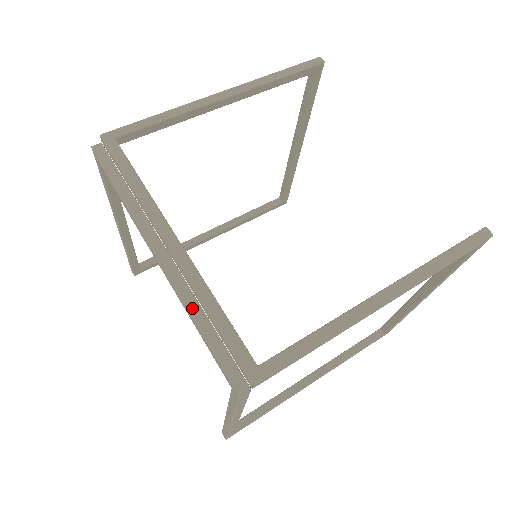
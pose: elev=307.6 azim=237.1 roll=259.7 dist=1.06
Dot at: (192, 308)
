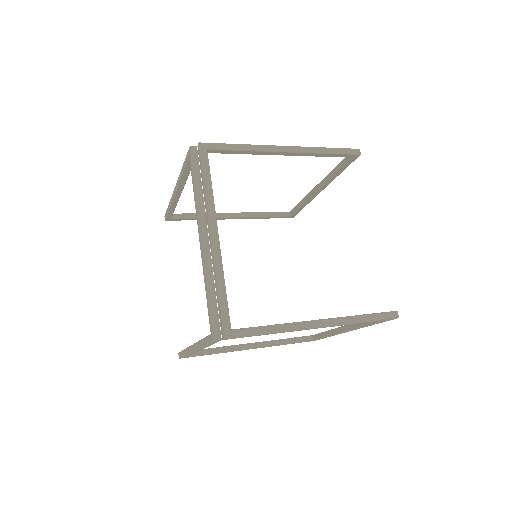
Dot at: (209, 280)
